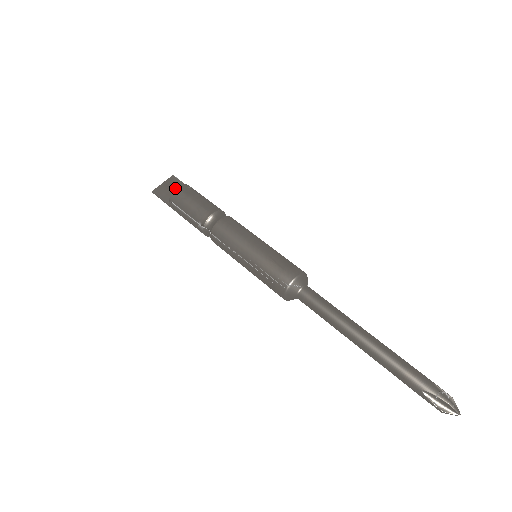
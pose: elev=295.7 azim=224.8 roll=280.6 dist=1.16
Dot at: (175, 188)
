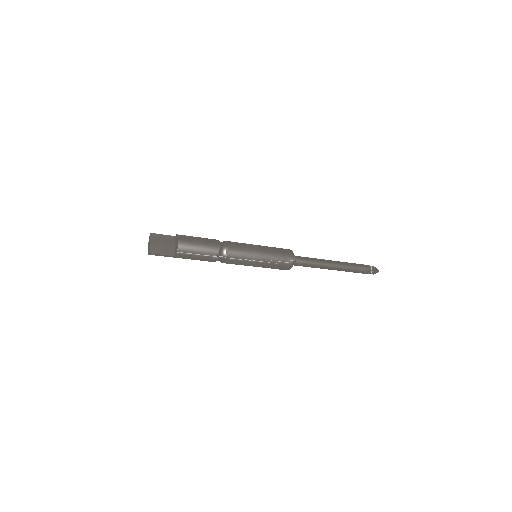
Dot at: (164, 242)
